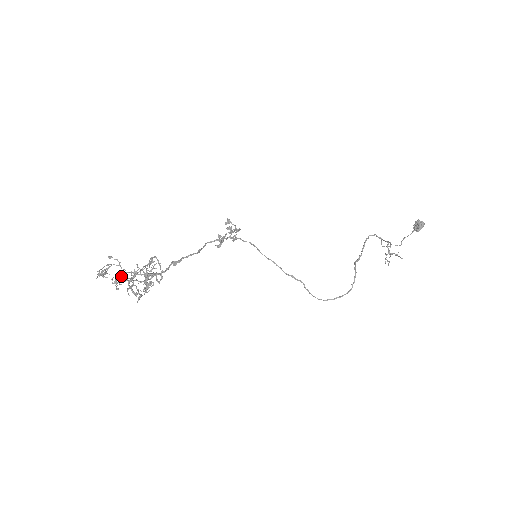
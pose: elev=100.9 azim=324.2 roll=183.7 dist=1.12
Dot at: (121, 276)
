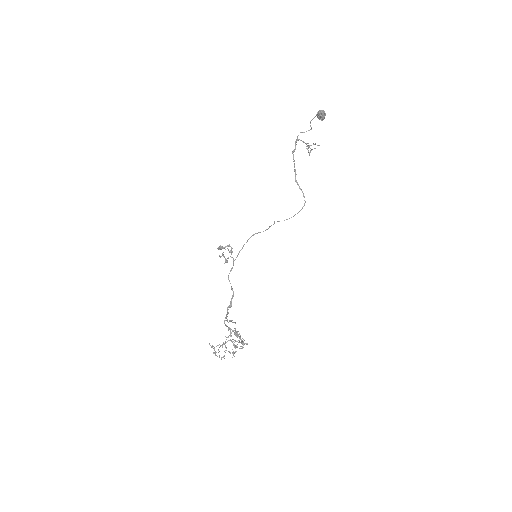
Dot at: occluded
